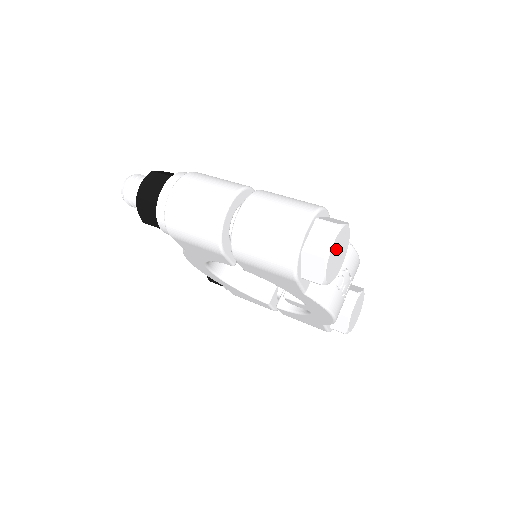
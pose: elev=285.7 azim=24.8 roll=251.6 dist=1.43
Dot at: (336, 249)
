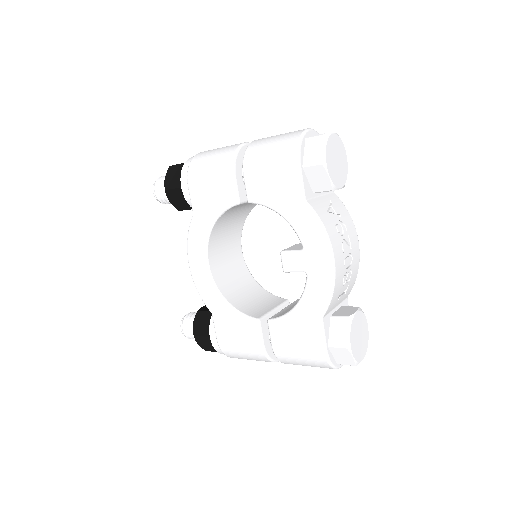
Dot at: (335, 149)
